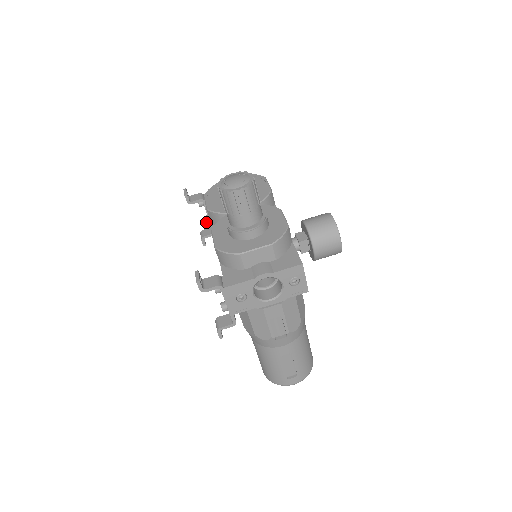
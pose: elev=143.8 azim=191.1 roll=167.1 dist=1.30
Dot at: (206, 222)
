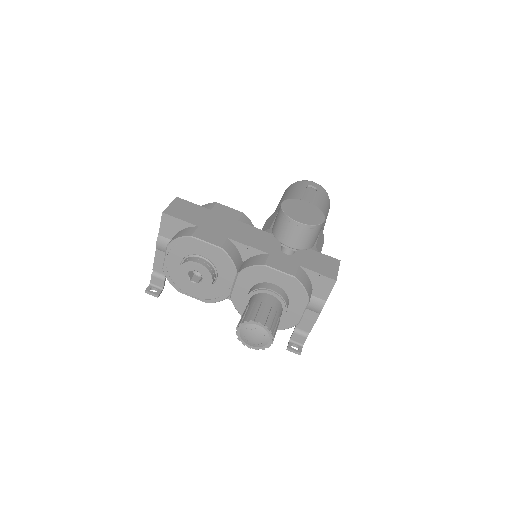
Dot at: occluded
